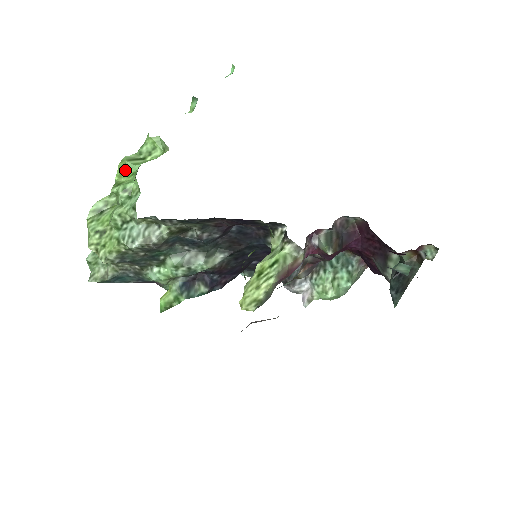
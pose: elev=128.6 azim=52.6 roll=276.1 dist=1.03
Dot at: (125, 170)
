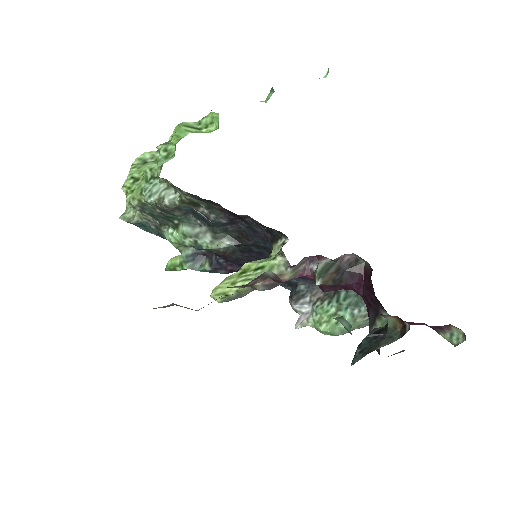
Dot at: (178, 133)
